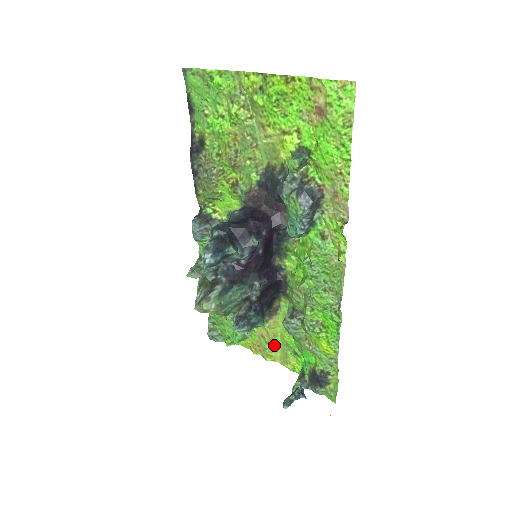
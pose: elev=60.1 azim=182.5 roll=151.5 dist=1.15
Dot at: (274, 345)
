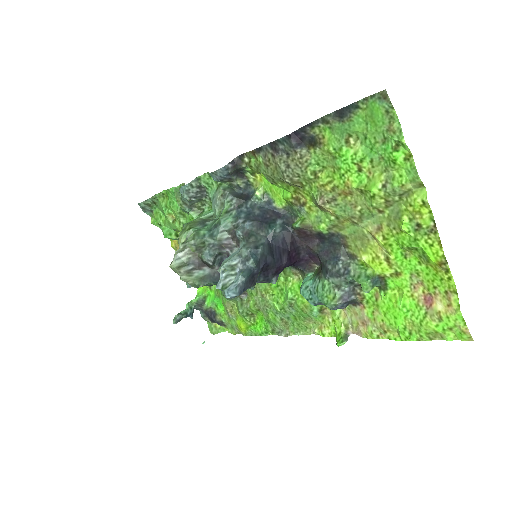
Dot at: occluded
